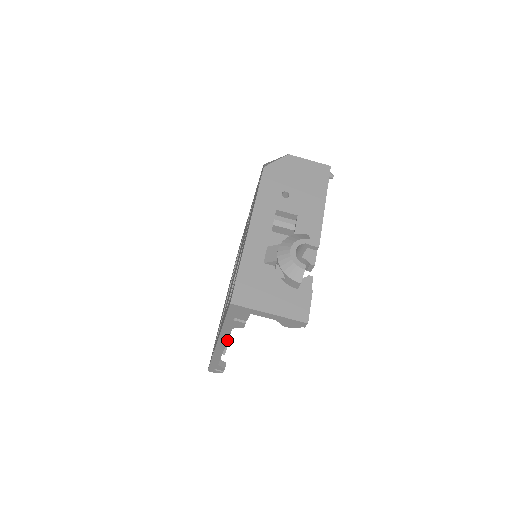
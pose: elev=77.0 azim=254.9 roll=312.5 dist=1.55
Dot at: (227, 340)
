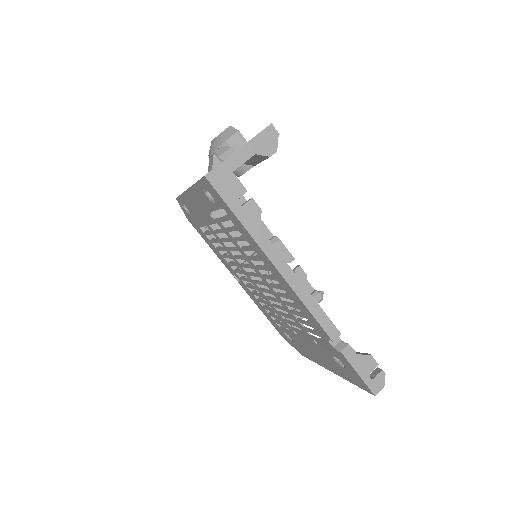
Dot at: (287, 266)
